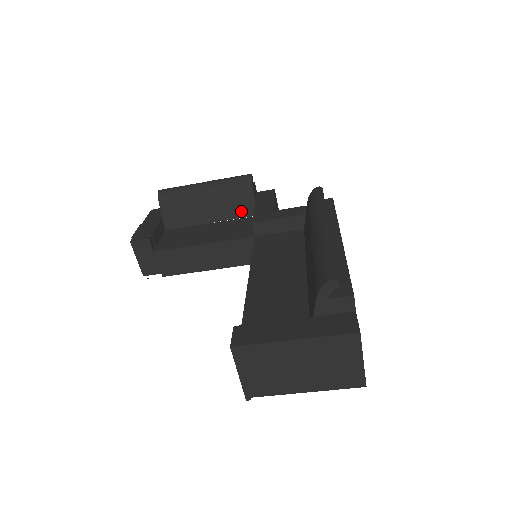
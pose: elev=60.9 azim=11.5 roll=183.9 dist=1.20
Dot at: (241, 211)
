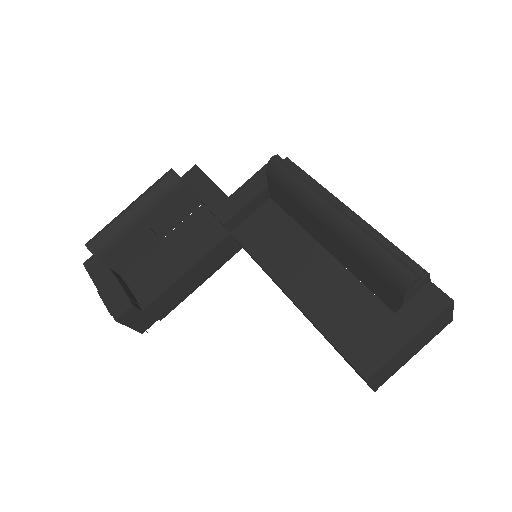
Dot at: (185, 210)
